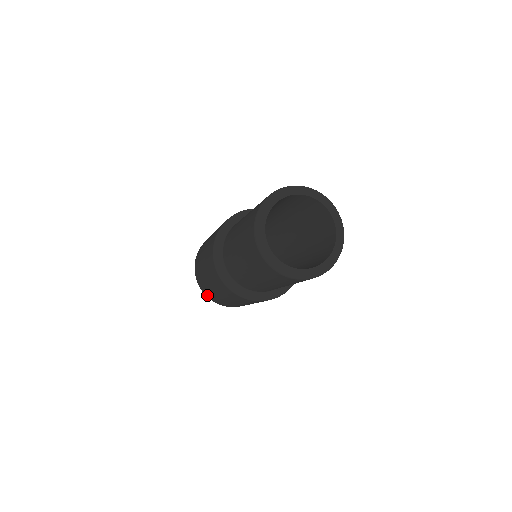
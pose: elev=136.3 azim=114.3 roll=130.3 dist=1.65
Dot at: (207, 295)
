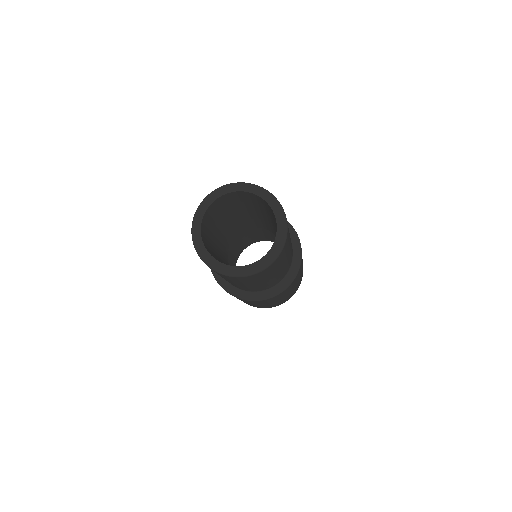
Dot at: occluded
